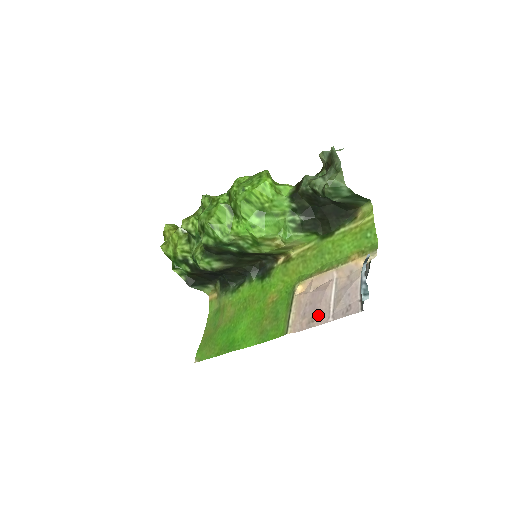
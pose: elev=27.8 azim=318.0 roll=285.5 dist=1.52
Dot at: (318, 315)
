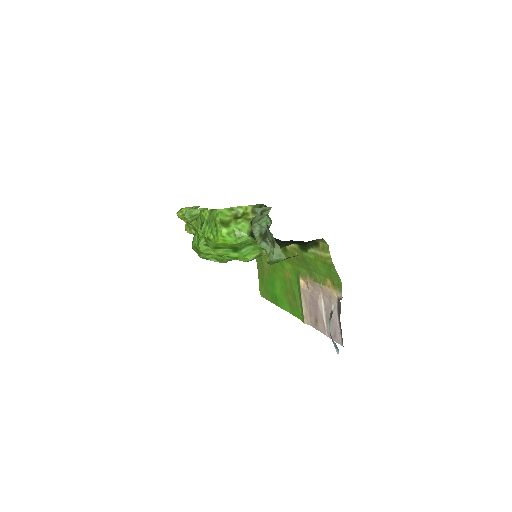
Dot at: (318, 323)
